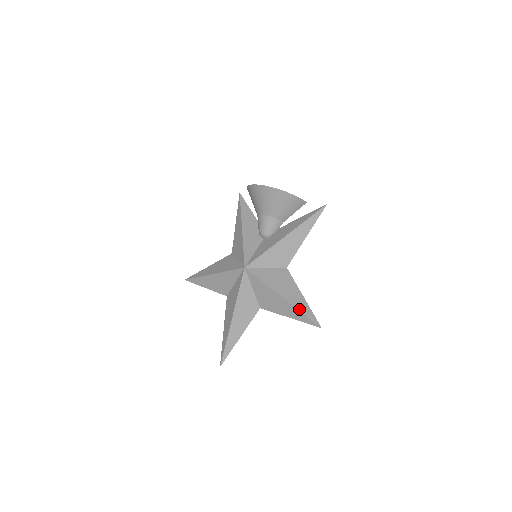
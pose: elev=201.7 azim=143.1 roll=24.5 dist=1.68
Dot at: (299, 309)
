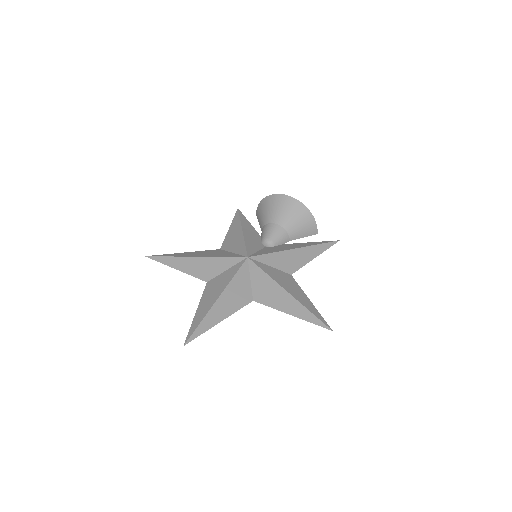
Dot at: (308, 308)
